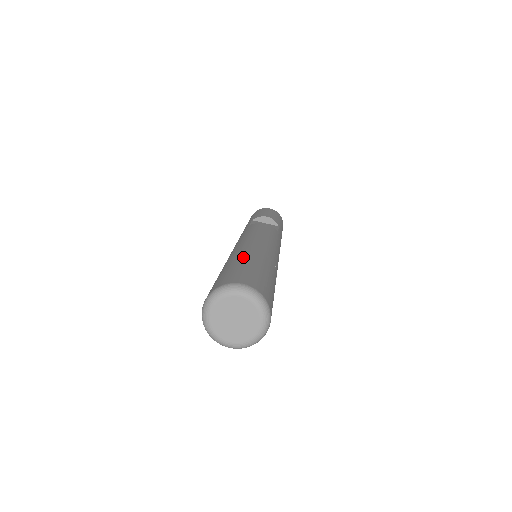
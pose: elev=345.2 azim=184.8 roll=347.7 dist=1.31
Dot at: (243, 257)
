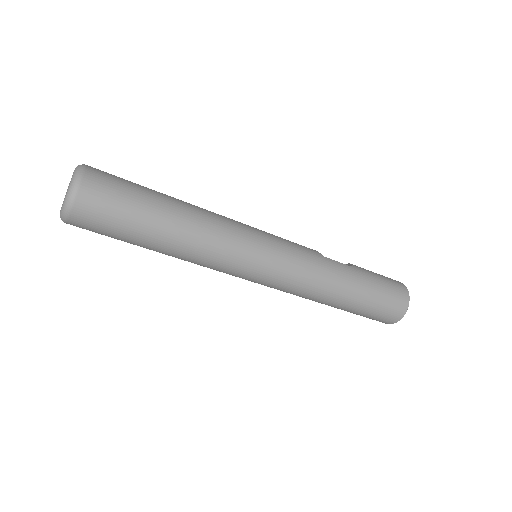
Dot at: occluded
